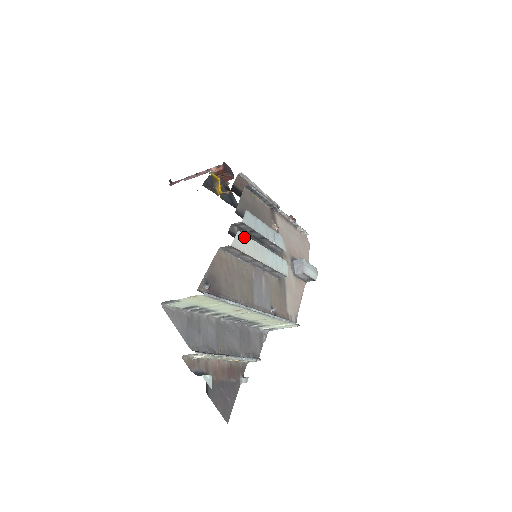
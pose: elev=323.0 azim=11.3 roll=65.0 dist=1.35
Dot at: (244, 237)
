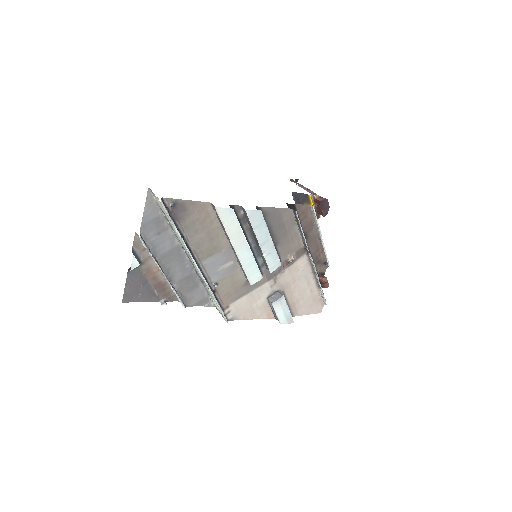
Dot at: (235, 218)
